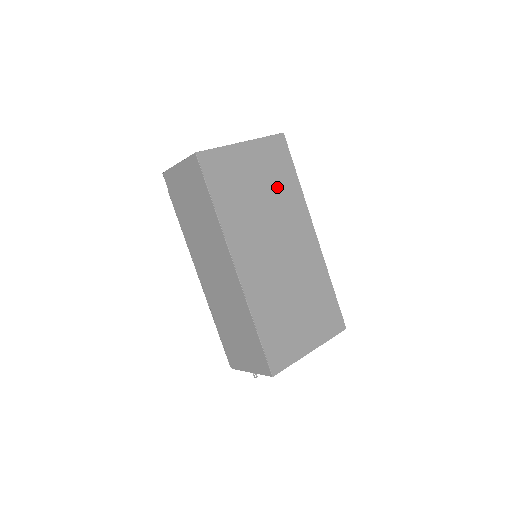
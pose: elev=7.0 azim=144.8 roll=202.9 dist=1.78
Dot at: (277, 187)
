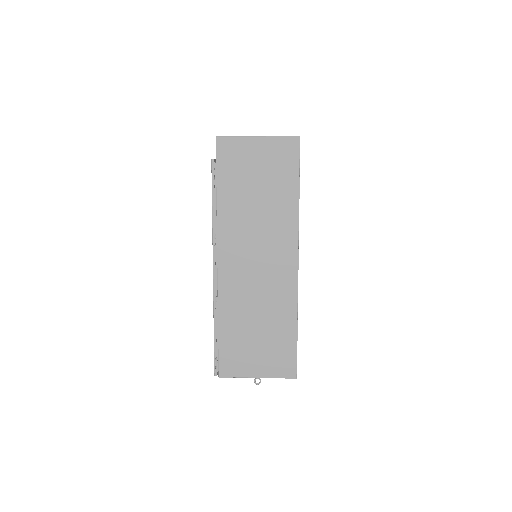
Dot at: occluded
